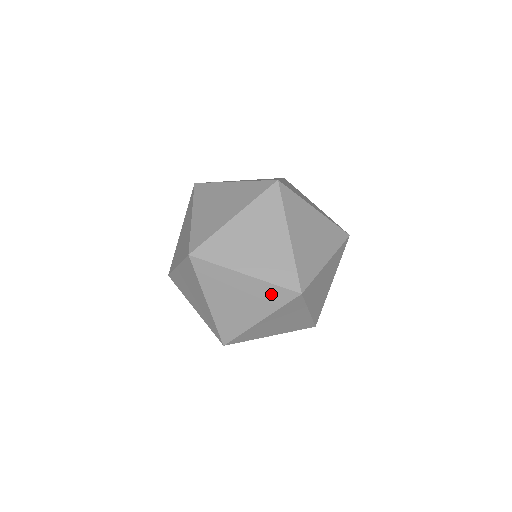
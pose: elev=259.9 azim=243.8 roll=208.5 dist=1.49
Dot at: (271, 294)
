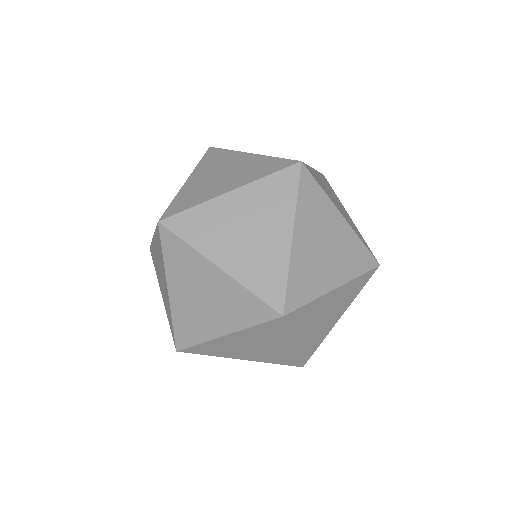
Dot at: (355, 287)
